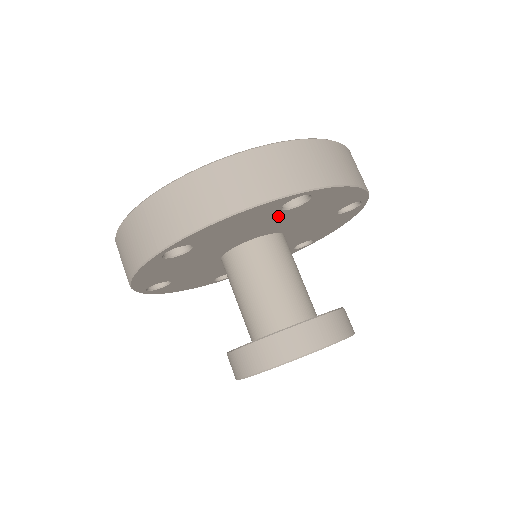
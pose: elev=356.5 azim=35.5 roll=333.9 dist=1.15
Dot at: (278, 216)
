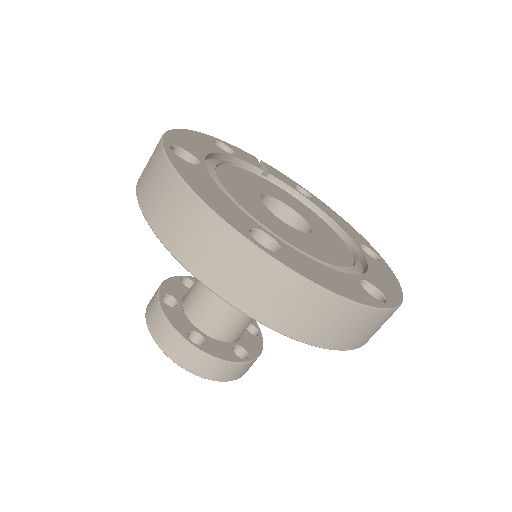
Dot at: occluded
